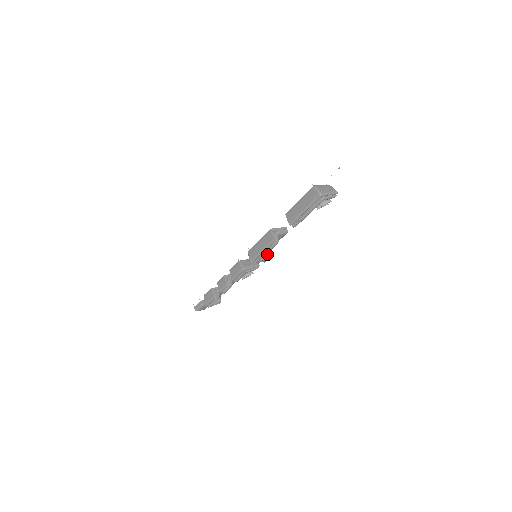
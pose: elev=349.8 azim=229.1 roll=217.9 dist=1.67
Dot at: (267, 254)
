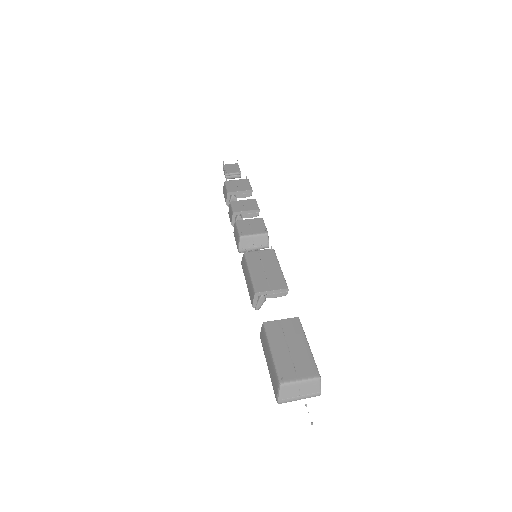
Dot at: occluded
